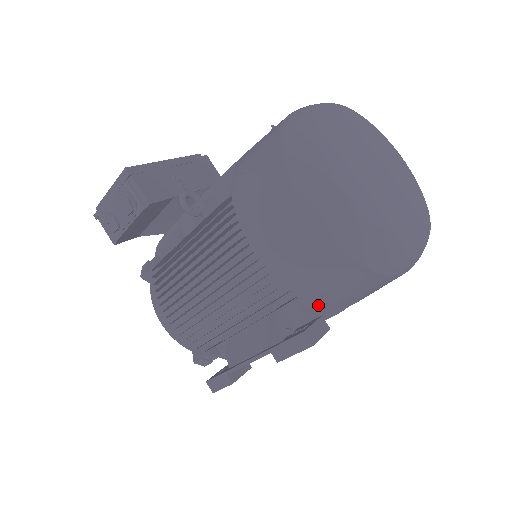
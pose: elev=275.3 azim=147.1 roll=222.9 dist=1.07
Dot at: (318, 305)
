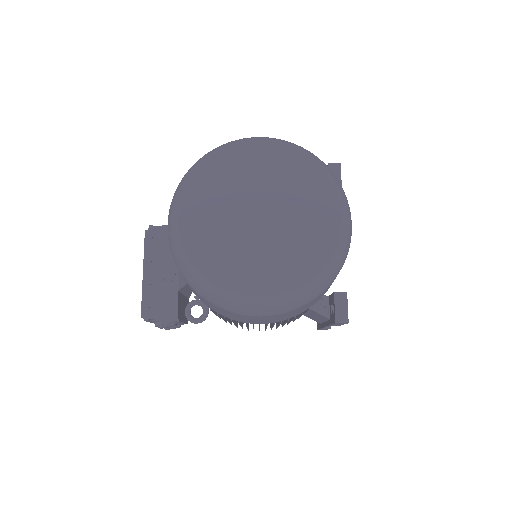
Dot at: occluded
